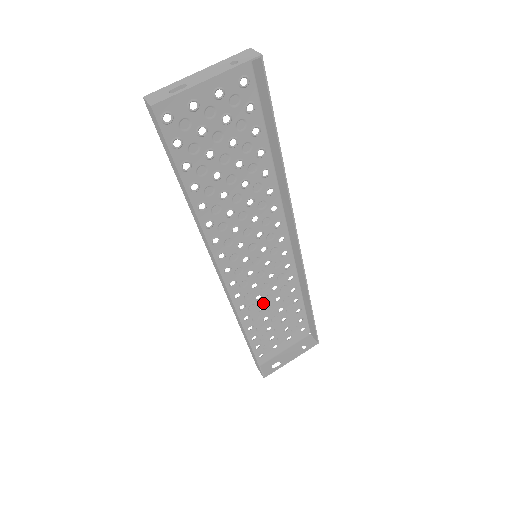
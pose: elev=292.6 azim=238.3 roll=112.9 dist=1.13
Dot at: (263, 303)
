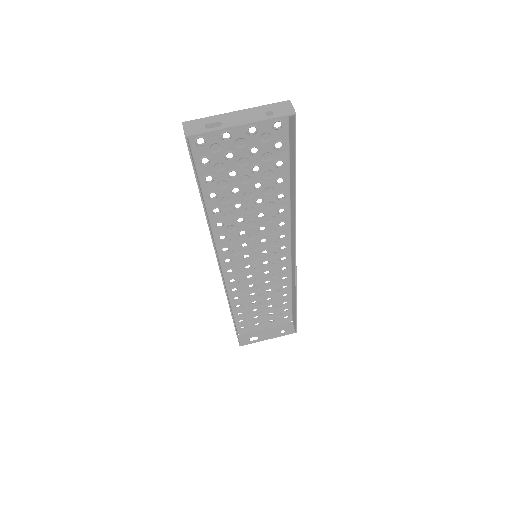
Dot at: (254, 290)
